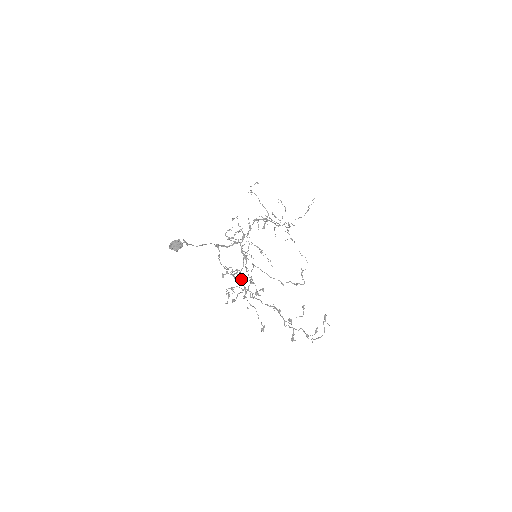
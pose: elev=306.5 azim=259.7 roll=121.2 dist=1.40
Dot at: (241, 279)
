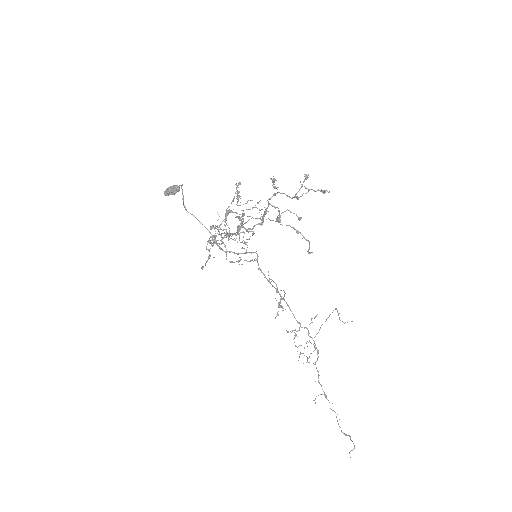
Dot at: occluded
